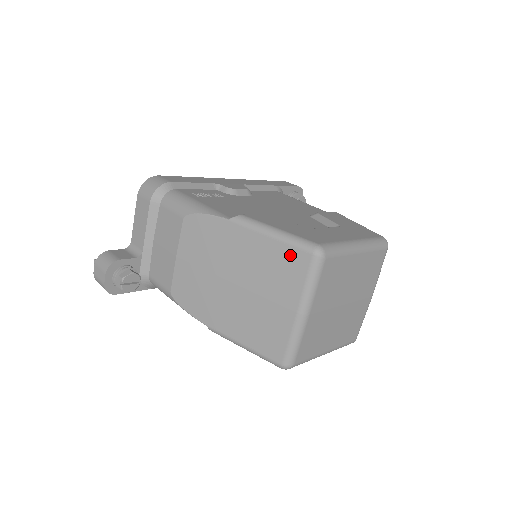
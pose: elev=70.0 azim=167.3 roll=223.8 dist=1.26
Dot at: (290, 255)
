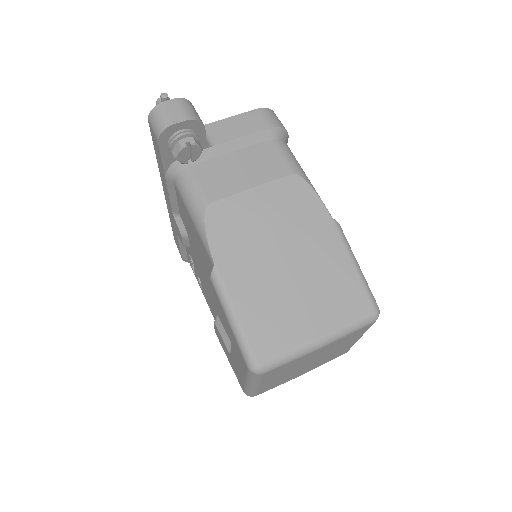
Dot at: (357, 293)
